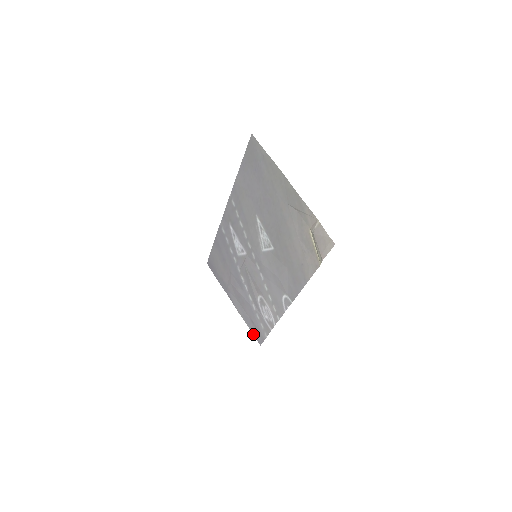
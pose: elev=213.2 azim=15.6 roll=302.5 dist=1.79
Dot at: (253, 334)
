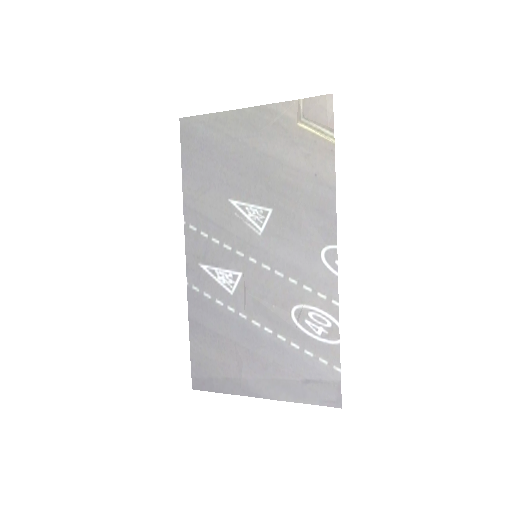
Dot at: (319, 405)
